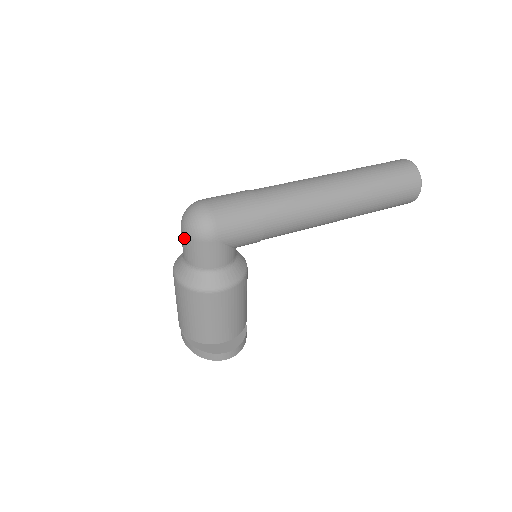
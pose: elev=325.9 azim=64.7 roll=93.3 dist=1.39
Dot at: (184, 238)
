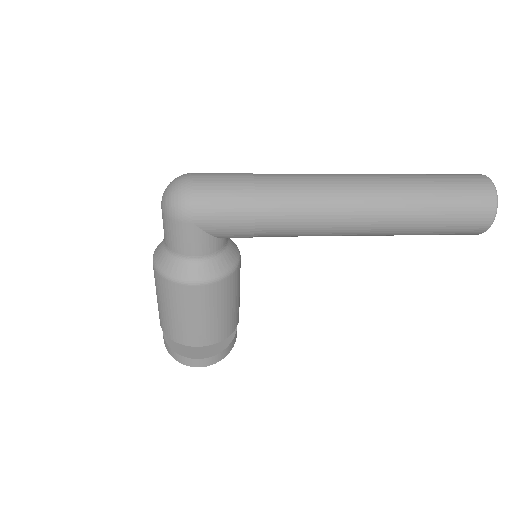
Dot at: (162, 213)
